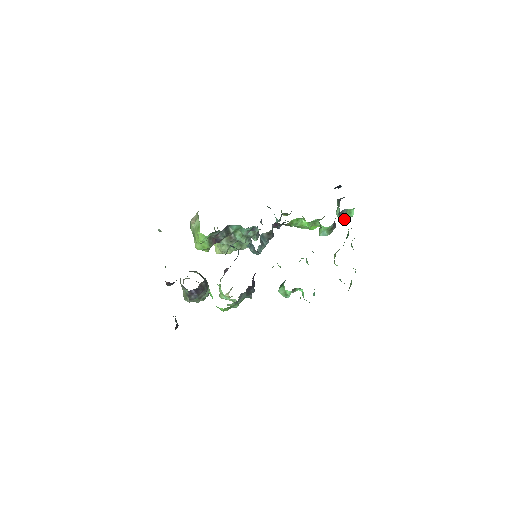
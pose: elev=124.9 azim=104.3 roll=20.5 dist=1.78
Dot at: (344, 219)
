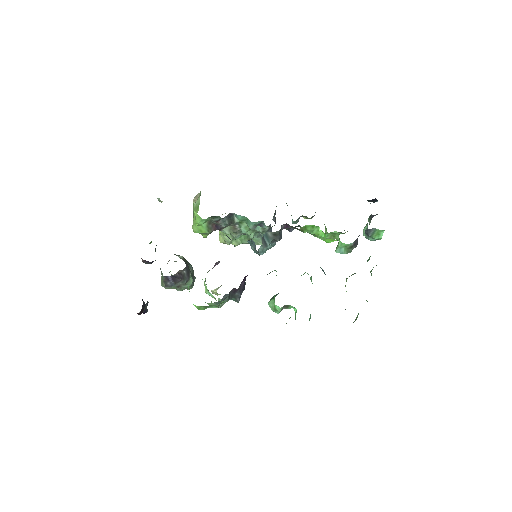
Dot at: (370, 240)
